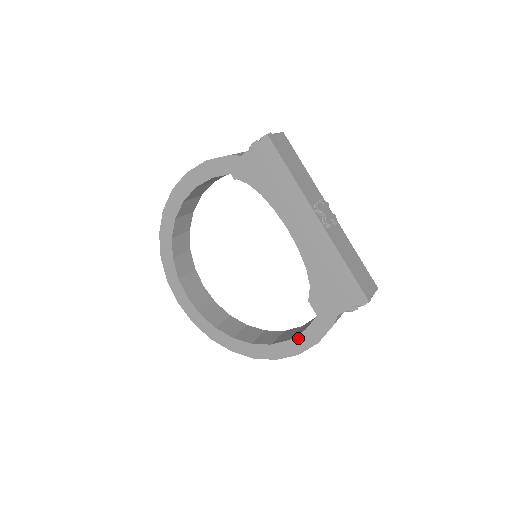
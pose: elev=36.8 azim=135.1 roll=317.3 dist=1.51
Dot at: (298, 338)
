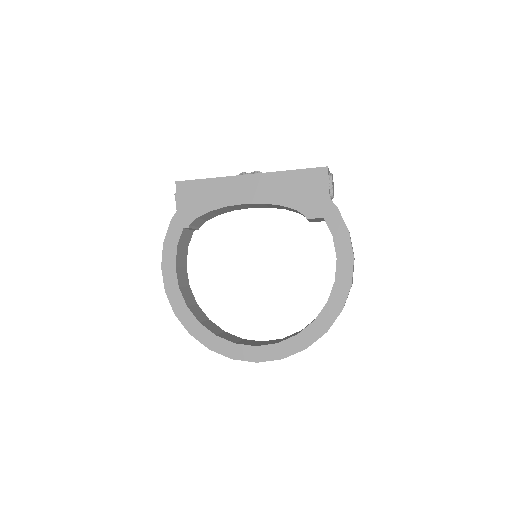
Dot at: (338, 248)
